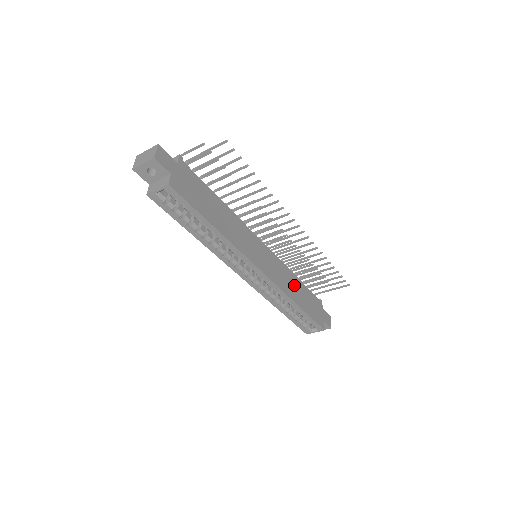
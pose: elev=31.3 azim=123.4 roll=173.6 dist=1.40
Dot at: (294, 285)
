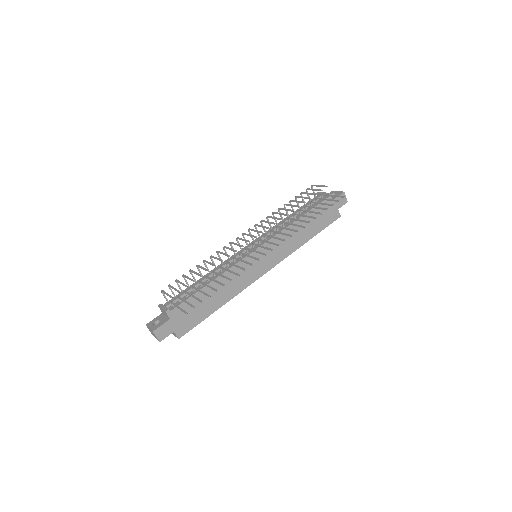
Dot at: (297, 232)
